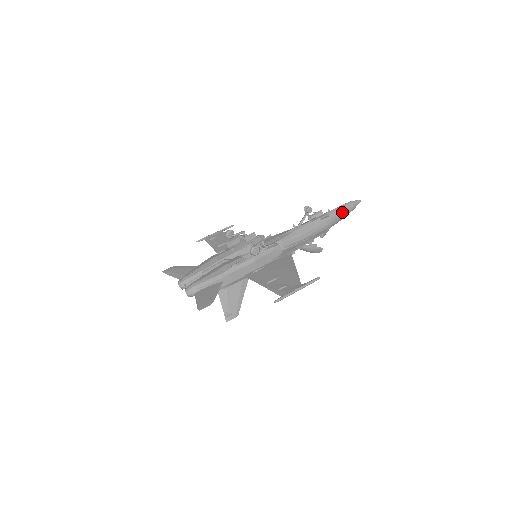
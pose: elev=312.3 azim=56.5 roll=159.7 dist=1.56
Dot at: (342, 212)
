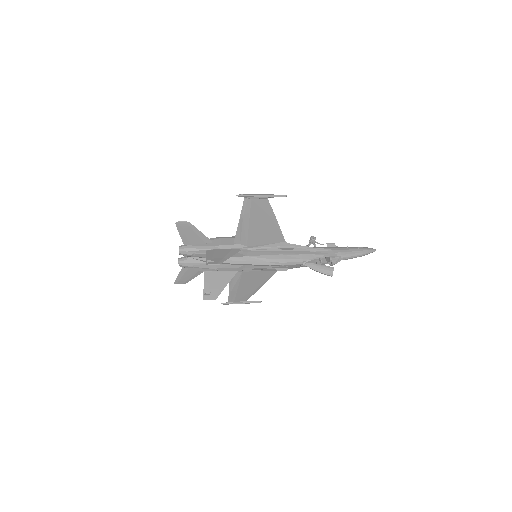
Dot at: (352, 248)
